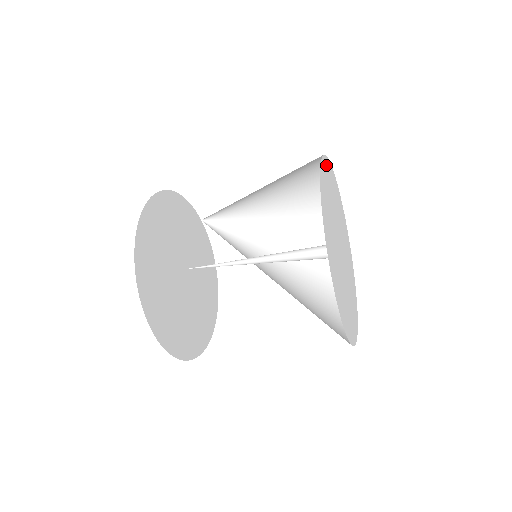
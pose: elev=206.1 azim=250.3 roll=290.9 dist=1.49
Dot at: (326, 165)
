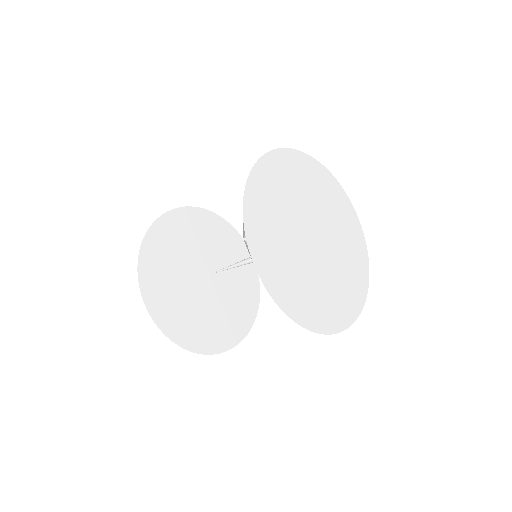
Dot at: (297, 158)
